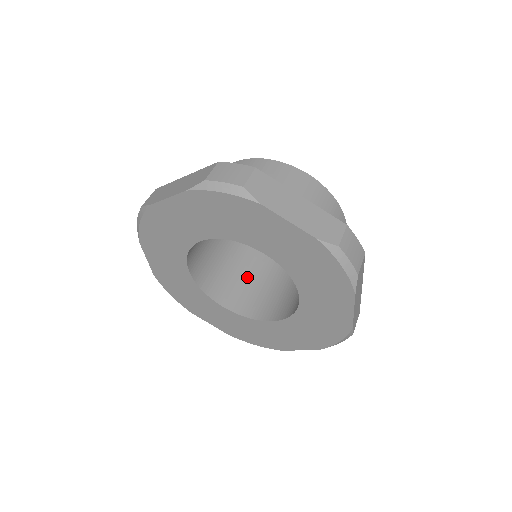
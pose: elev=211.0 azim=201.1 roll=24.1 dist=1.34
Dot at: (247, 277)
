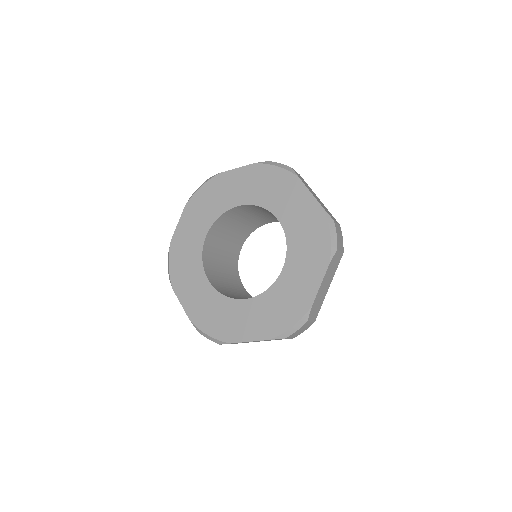
Dot at: (231, 288)
